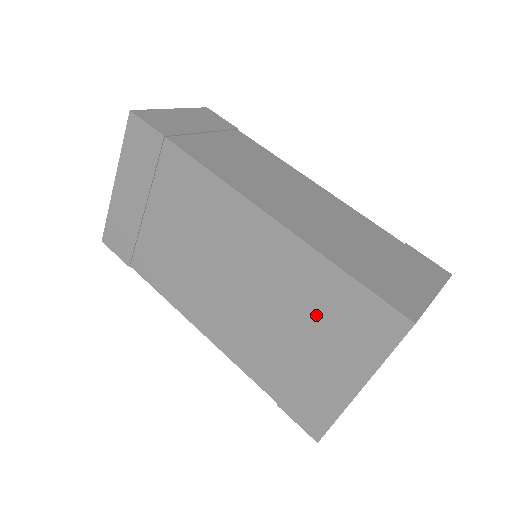
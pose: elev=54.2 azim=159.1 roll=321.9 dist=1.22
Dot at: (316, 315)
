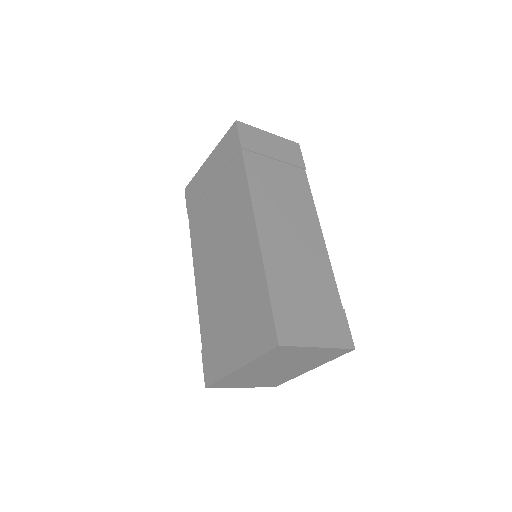
Dot at: (244, 308)
